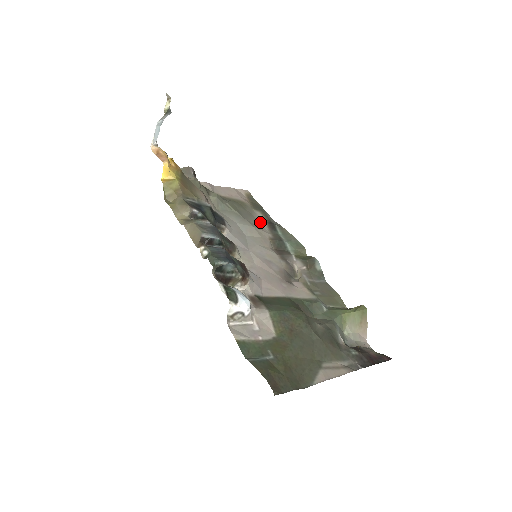
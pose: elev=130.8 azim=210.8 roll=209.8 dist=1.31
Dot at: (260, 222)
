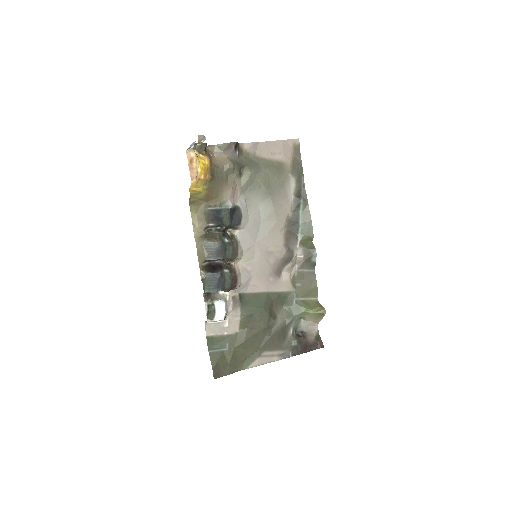
Dot at: (288, 194)
